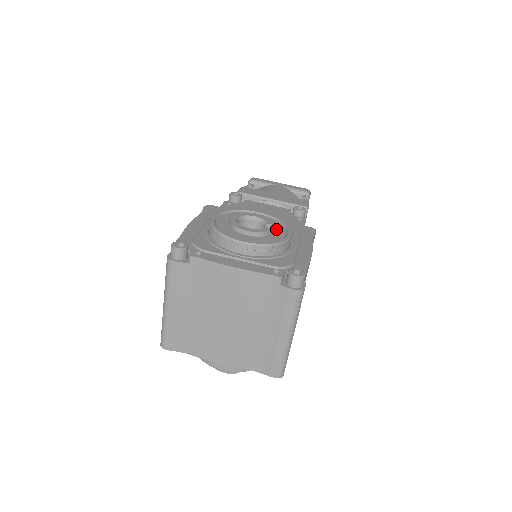
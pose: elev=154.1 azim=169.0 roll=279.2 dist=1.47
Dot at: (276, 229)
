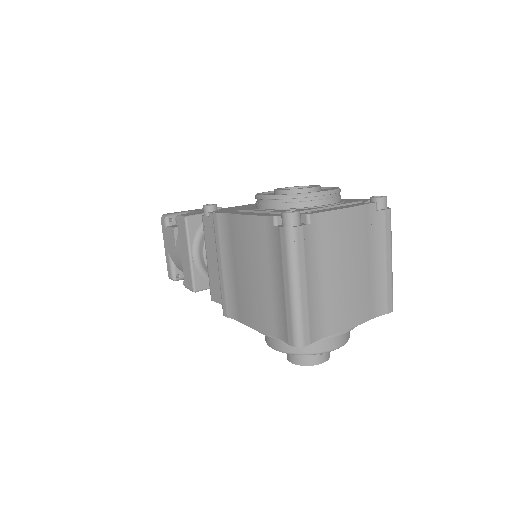
Dot at: occluded
